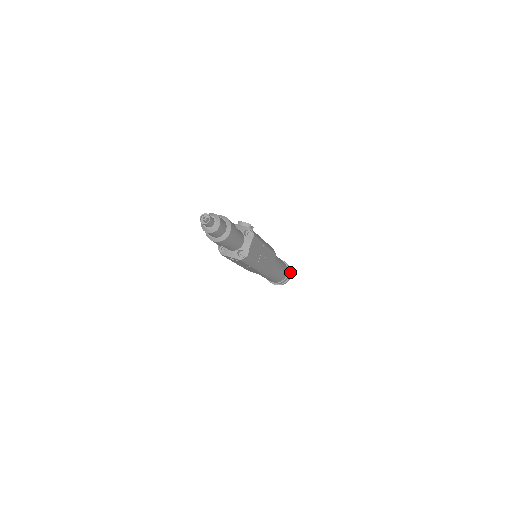
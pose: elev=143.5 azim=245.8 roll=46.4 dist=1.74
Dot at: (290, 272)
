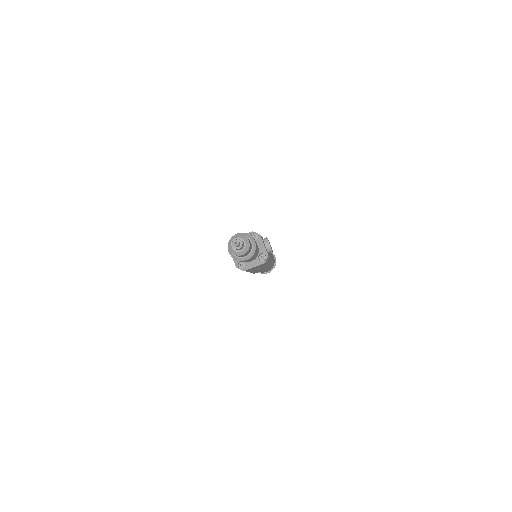
Dot at: occluded
